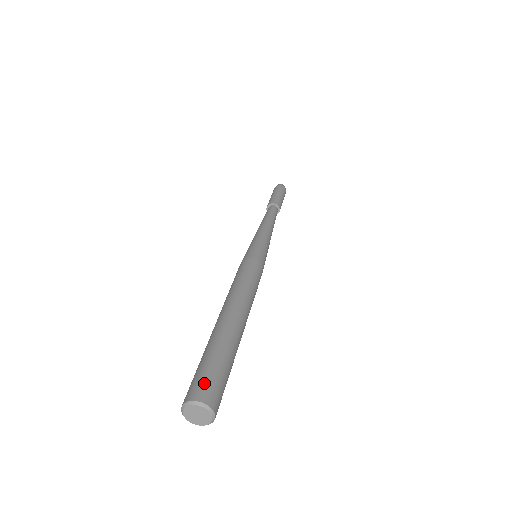
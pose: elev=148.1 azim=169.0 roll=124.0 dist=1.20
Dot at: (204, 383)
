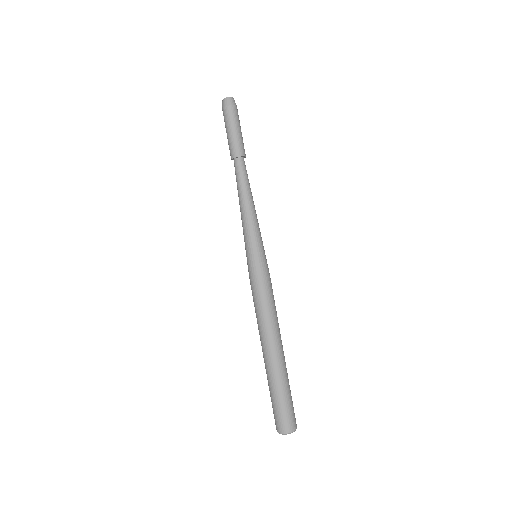
Dot at: (294, 417)
